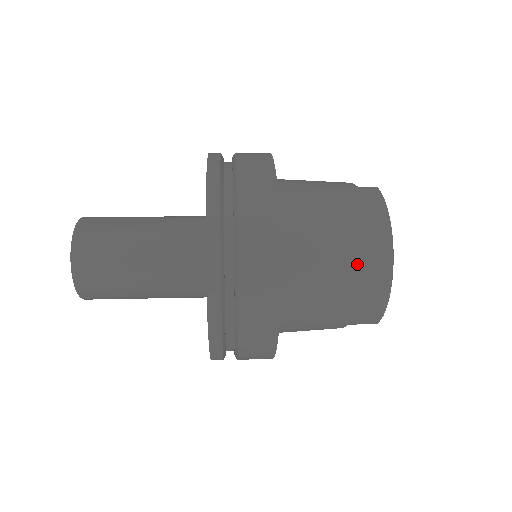
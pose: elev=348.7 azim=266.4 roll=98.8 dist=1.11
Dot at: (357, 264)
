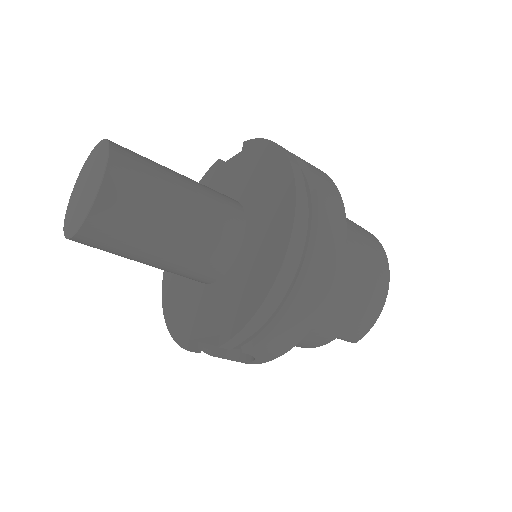
Dot at: (371, 269)
